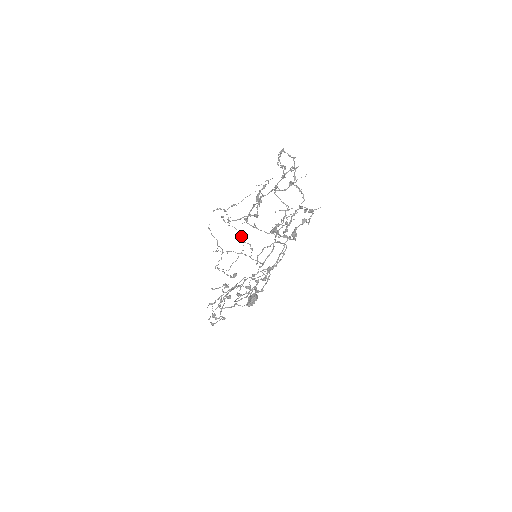
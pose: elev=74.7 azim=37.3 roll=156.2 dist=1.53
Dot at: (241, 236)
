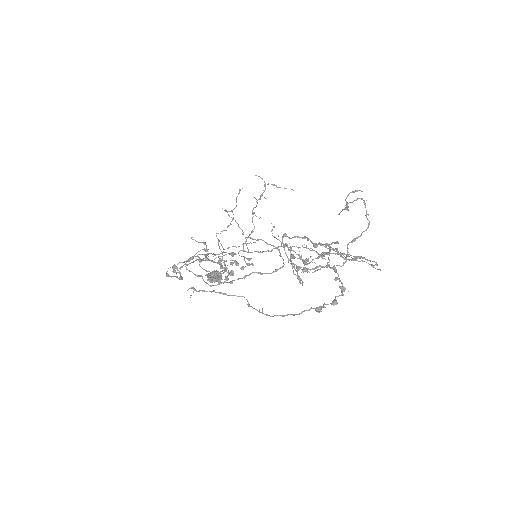
Dot at: (254, 213)
